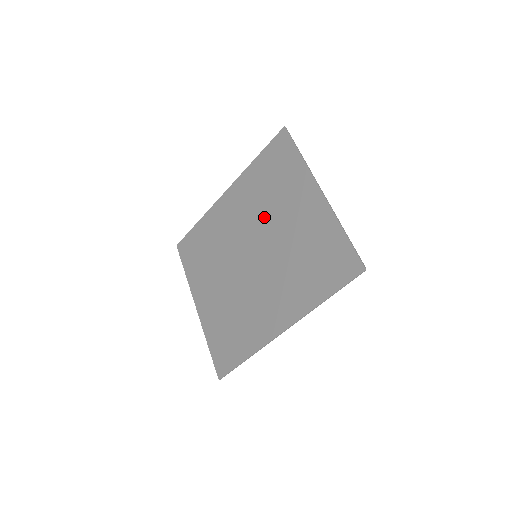
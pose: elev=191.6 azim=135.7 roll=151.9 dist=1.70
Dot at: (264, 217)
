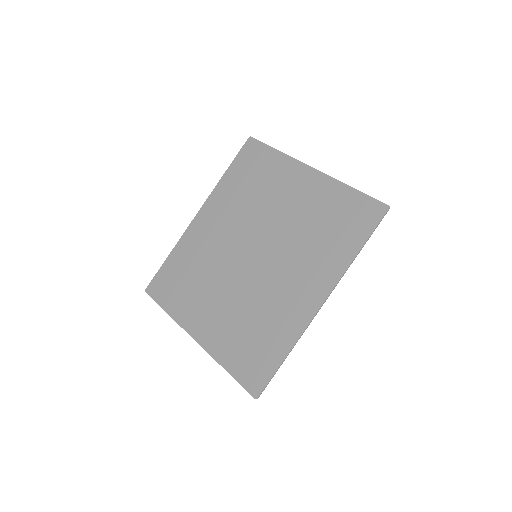
Dot at: (256, 214)
